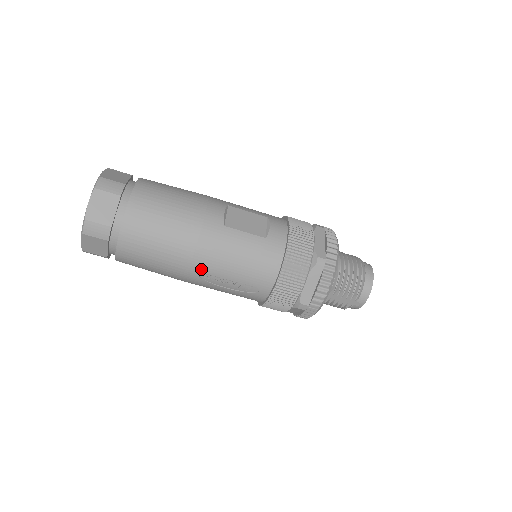
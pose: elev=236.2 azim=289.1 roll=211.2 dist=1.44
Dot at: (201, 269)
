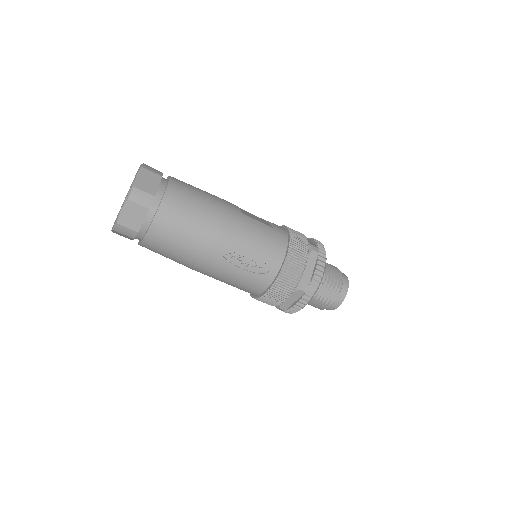
Dot at: (225, 244)
